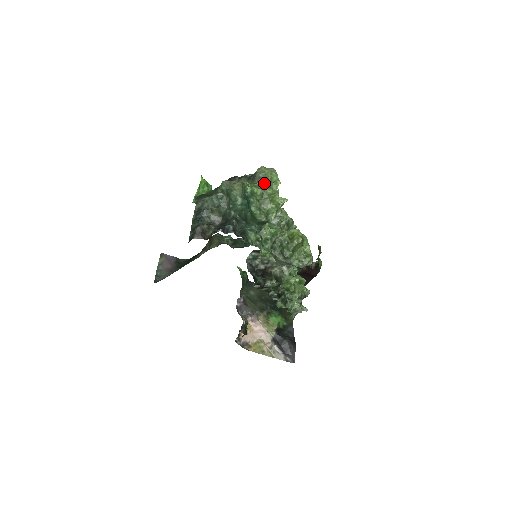
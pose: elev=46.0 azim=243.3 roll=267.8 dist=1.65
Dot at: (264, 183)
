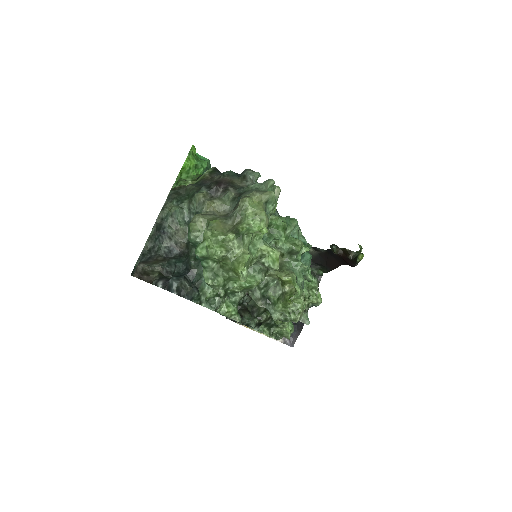
Dot at: (233, 238)
